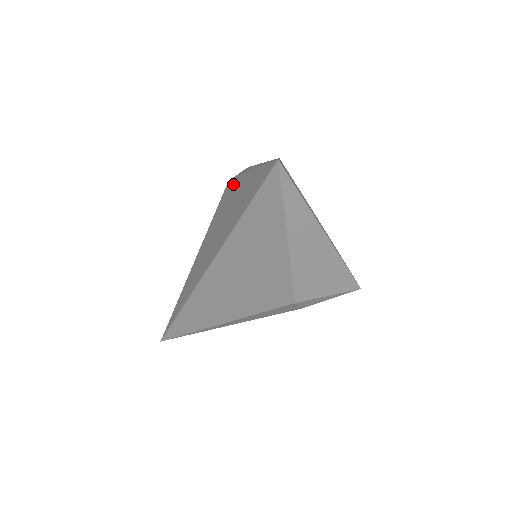
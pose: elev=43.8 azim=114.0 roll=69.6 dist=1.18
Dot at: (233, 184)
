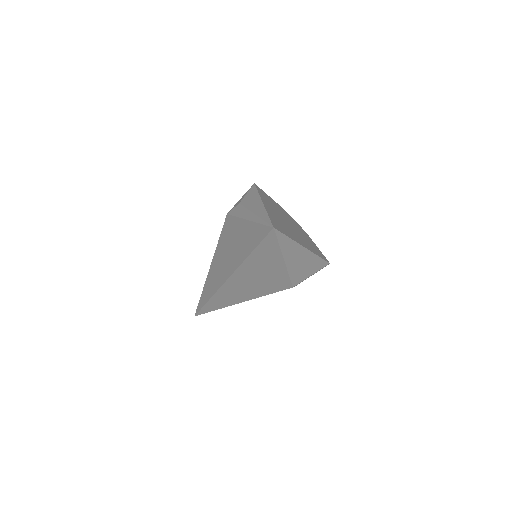
Dot at: (234, 221)
